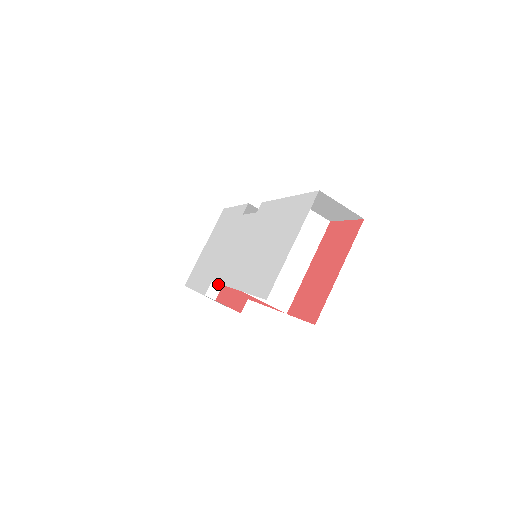
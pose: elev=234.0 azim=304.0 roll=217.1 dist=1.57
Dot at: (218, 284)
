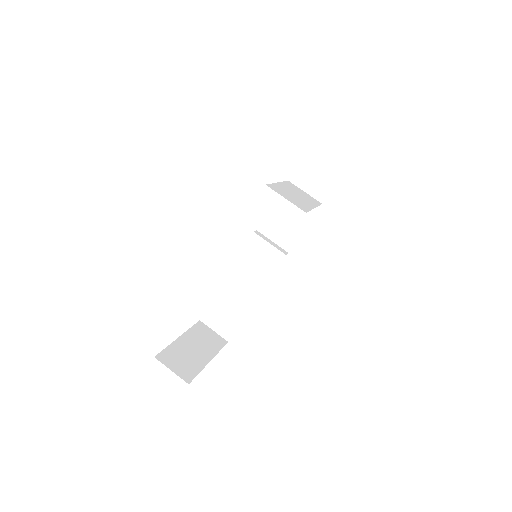
Dot at: (193, 371)
